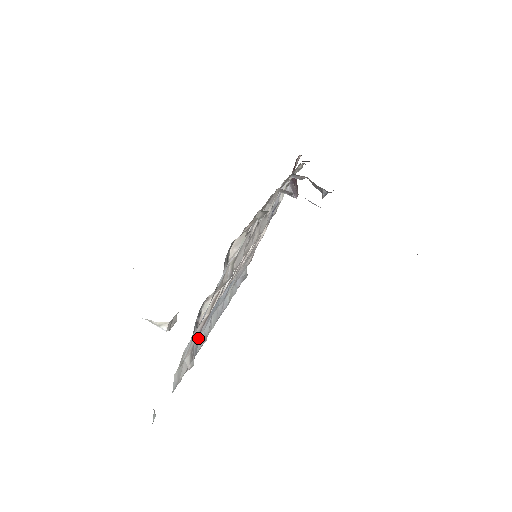
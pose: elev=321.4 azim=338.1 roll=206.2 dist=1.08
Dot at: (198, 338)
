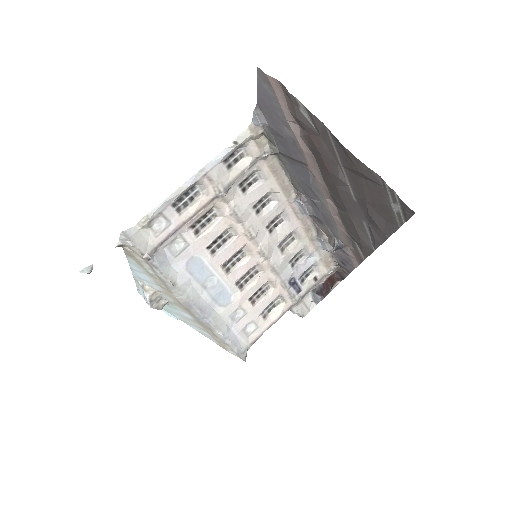
Dot at: (169, 264)
